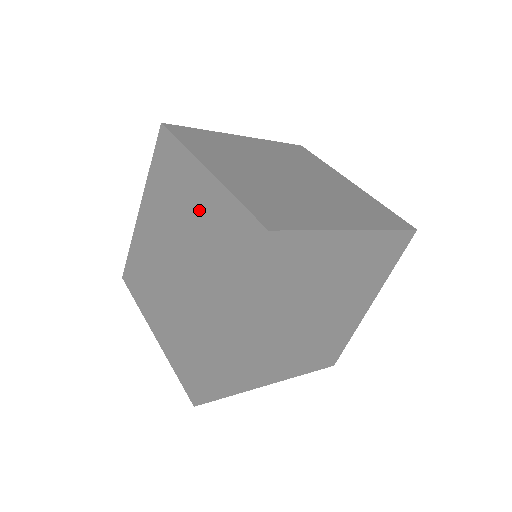
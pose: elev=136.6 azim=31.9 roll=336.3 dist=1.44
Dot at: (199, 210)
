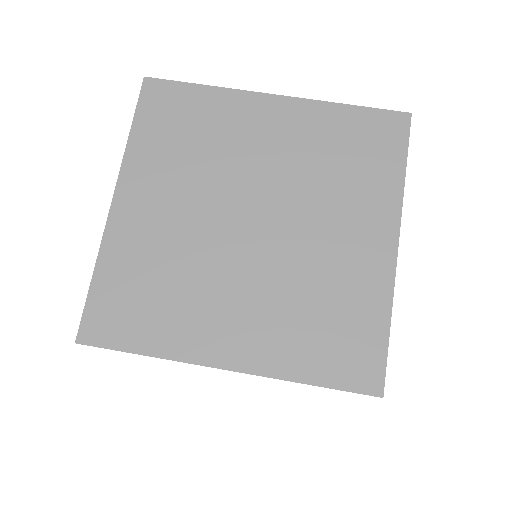
Dot at: (280, 141)
